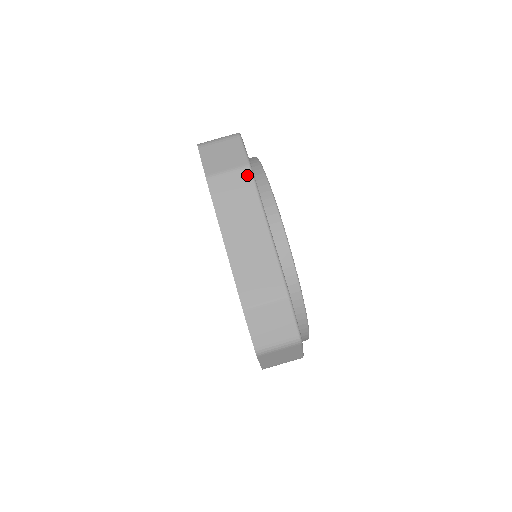
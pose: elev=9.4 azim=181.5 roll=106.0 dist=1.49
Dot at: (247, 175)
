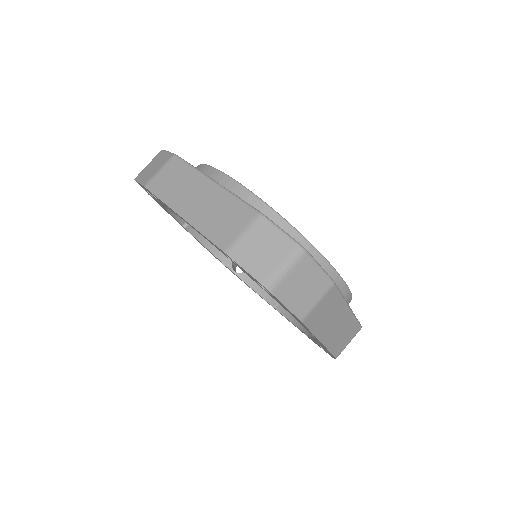
Dot at: (176, 161)
